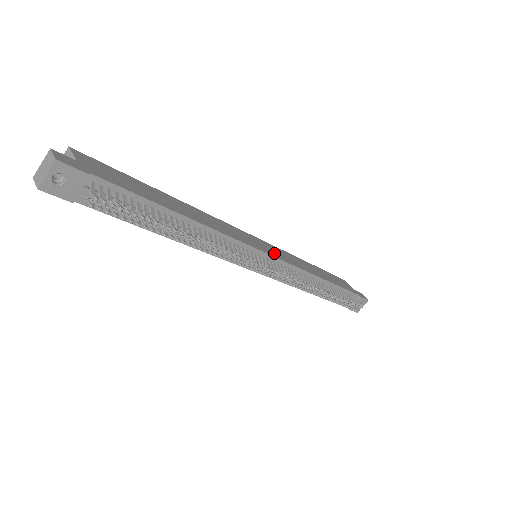
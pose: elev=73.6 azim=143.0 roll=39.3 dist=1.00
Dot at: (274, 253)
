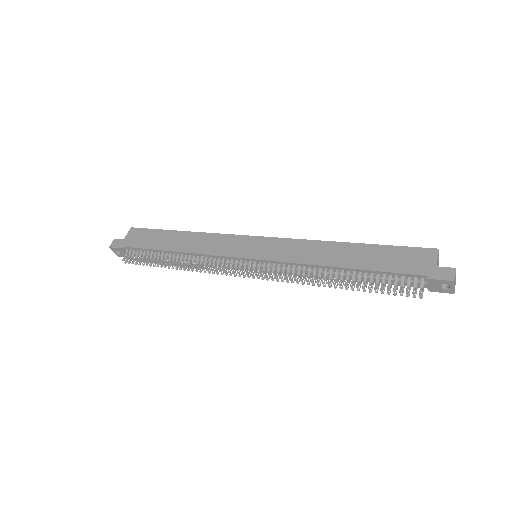
Dot at: (265, 253)
